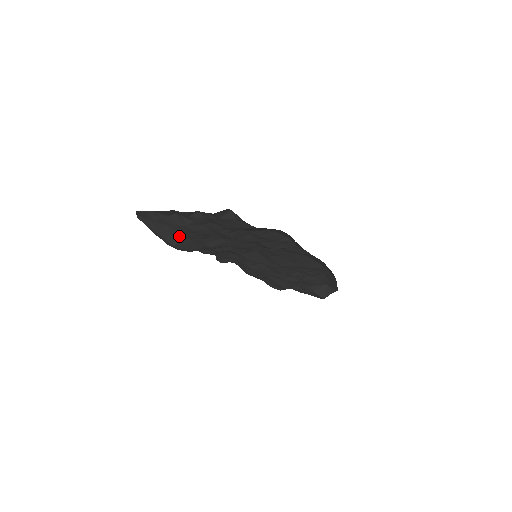
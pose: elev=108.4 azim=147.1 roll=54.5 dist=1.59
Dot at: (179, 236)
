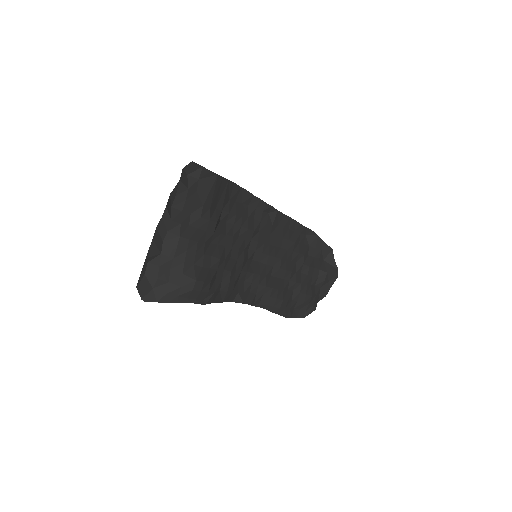
Dot at: (189, 268)
